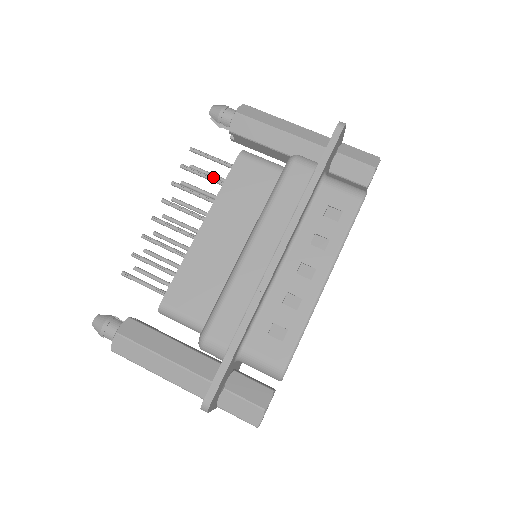
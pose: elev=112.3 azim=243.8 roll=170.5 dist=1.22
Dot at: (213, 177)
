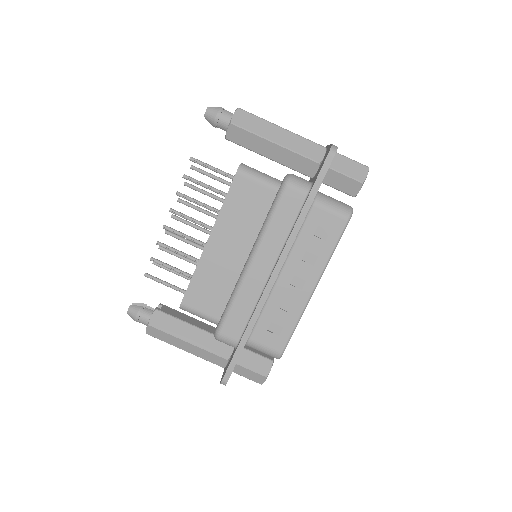
Dot at: (214, 188)
